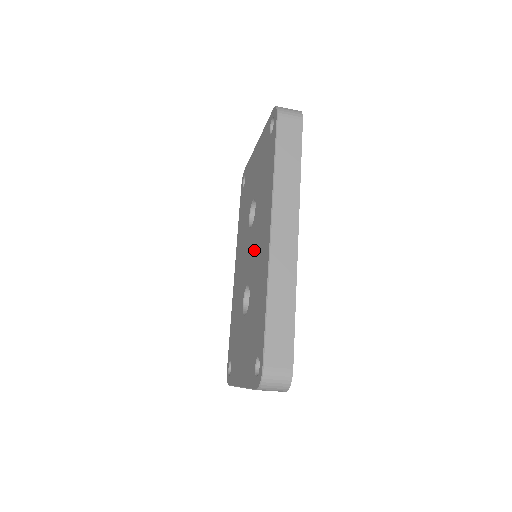
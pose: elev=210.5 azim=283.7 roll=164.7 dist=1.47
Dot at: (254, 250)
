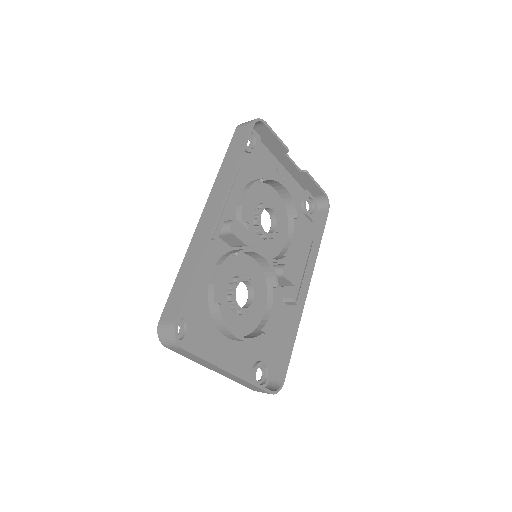
Dot at: occluded
